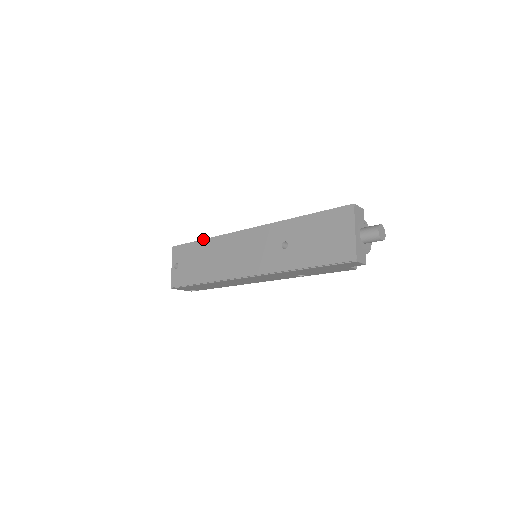
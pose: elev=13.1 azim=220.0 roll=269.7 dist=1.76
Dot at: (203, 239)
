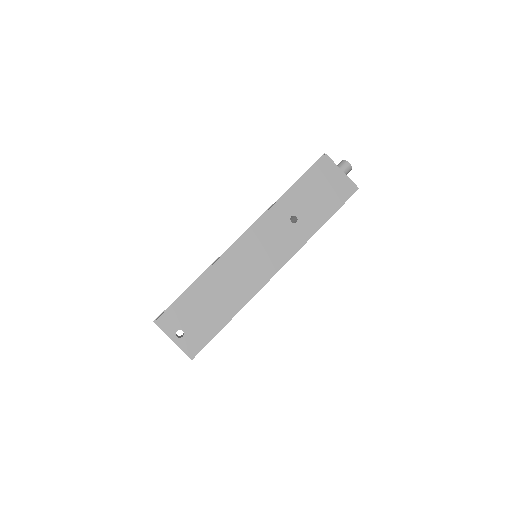
Dot at: (195, 281)
